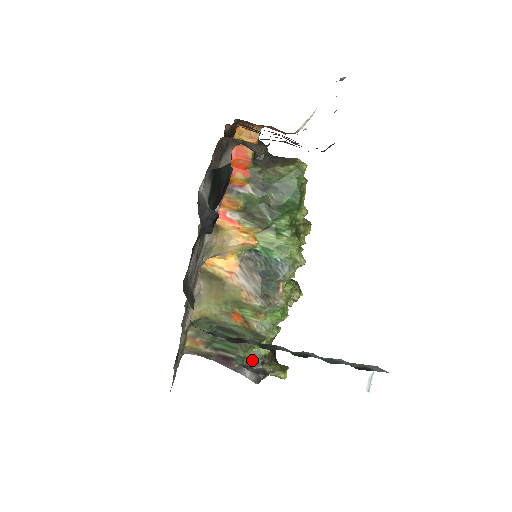
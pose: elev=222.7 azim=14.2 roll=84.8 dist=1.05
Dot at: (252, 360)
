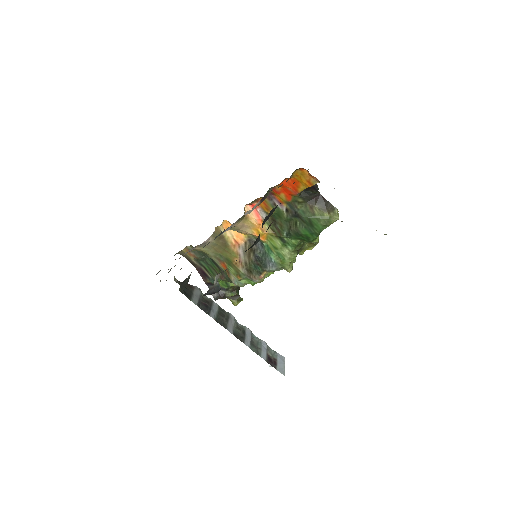
Dot at: (221, 284)
